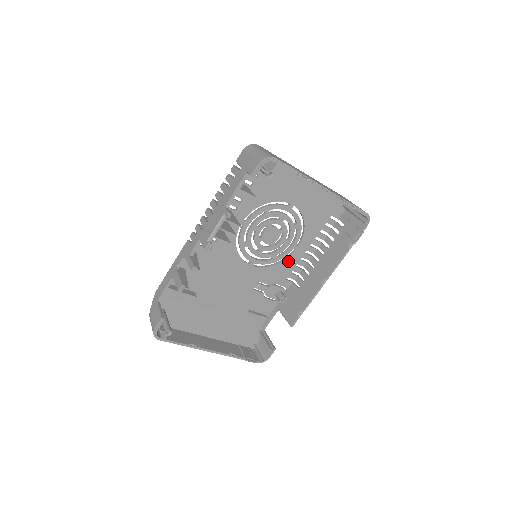
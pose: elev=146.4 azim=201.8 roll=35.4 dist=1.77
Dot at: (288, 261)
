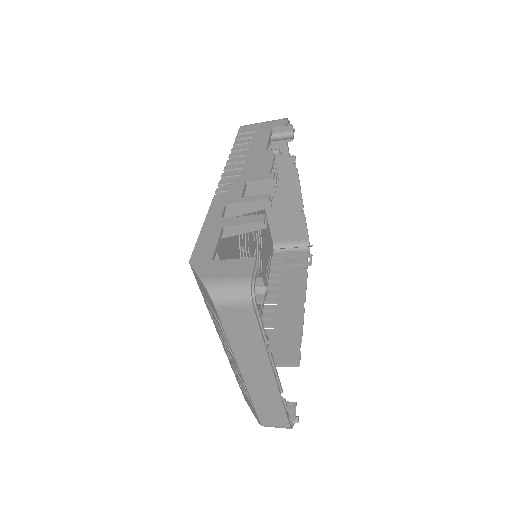
Dot at: occluded
